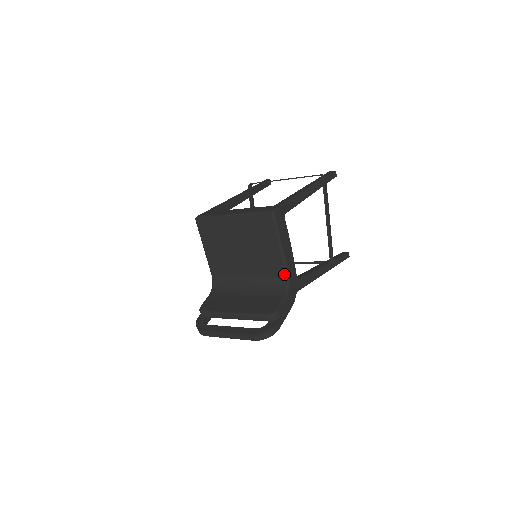
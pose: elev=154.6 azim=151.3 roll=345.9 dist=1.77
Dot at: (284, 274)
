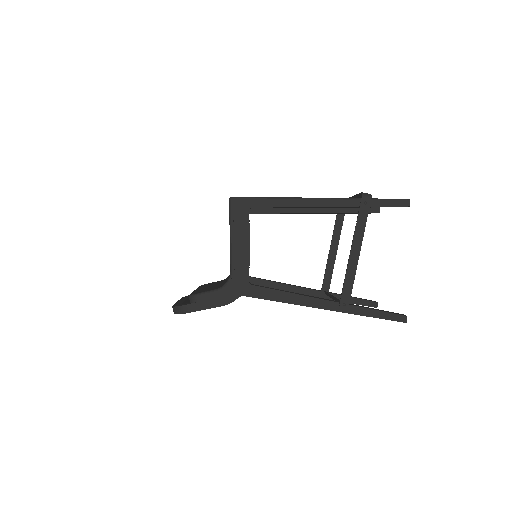
Dot at: (230, 268)
